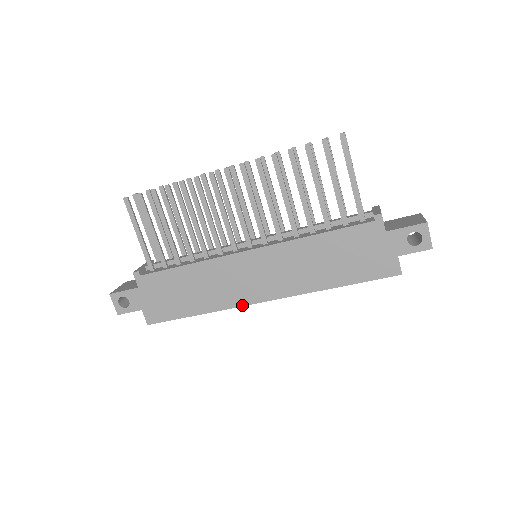
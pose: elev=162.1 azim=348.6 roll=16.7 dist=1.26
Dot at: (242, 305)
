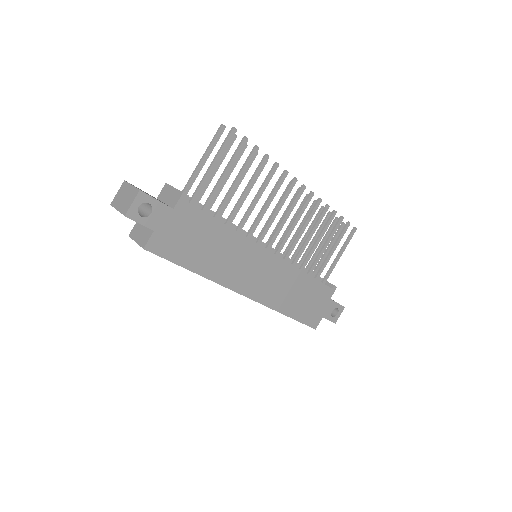
Dot at: (231, 288)
